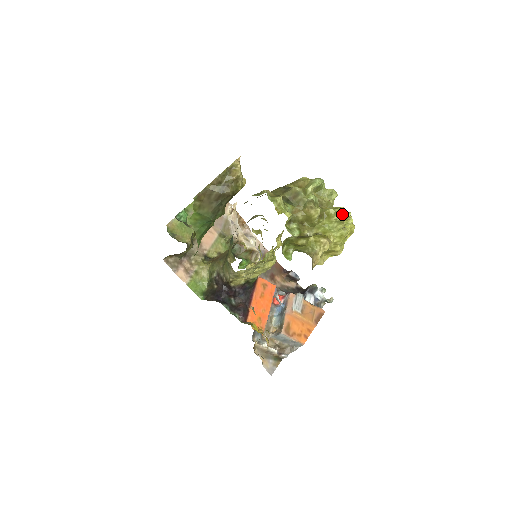
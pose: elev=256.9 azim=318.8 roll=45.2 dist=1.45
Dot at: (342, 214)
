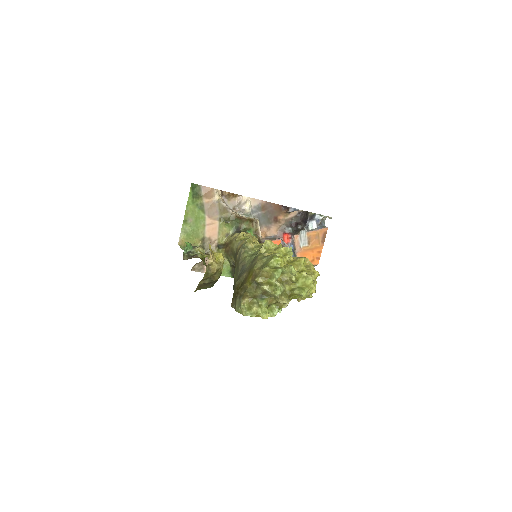
Dot at: occluded
